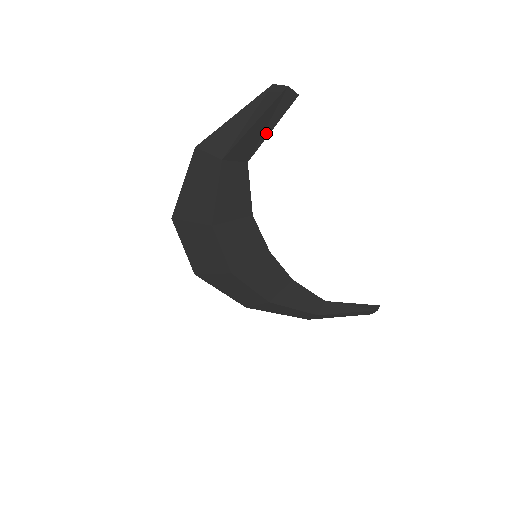
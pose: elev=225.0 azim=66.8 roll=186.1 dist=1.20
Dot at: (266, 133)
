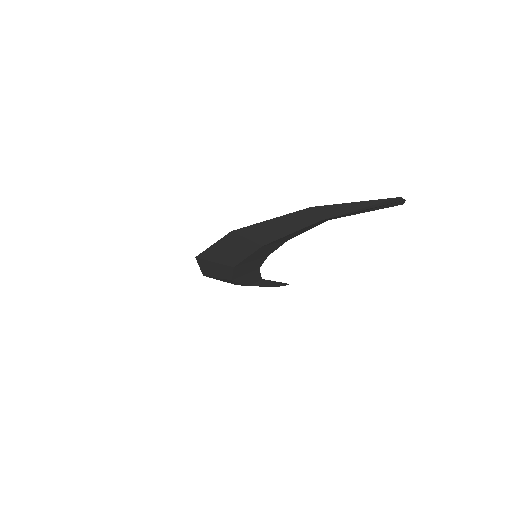
Dot at: (361, 212)
